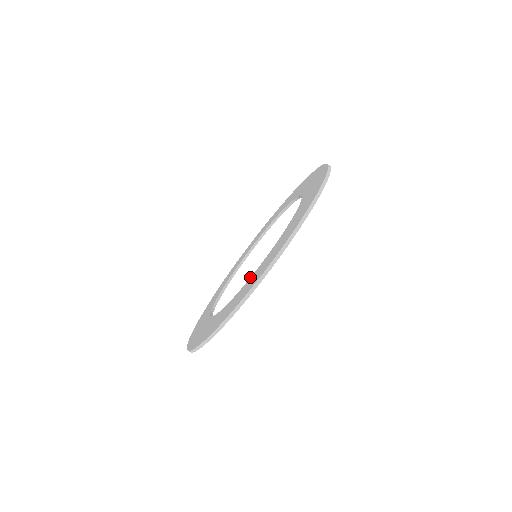
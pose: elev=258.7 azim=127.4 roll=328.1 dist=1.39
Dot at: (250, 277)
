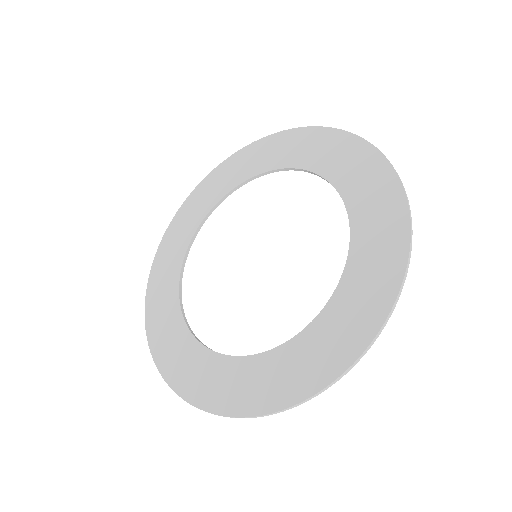
Dot at: (243, 356)
